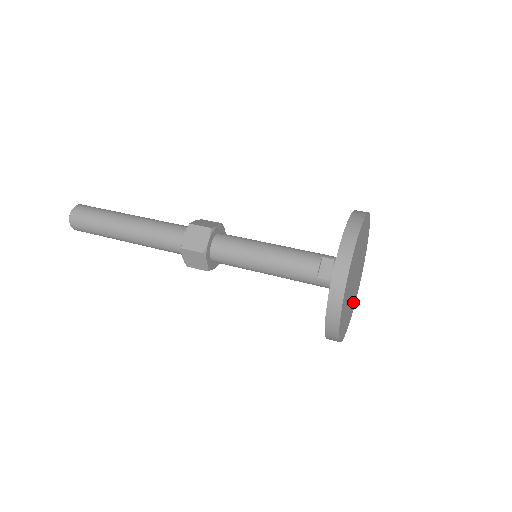
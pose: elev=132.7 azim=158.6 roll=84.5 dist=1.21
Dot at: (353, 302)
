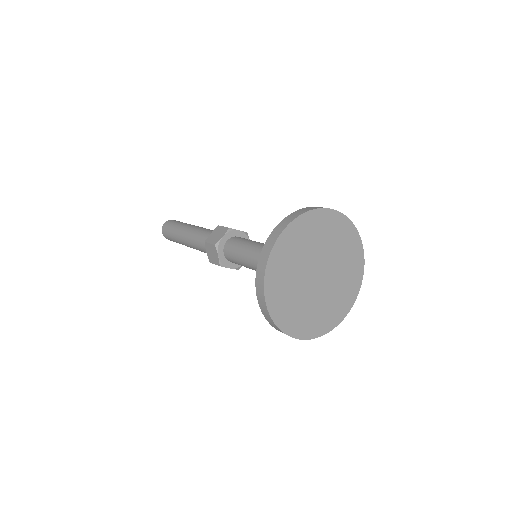
Dot at: (328, 313)
